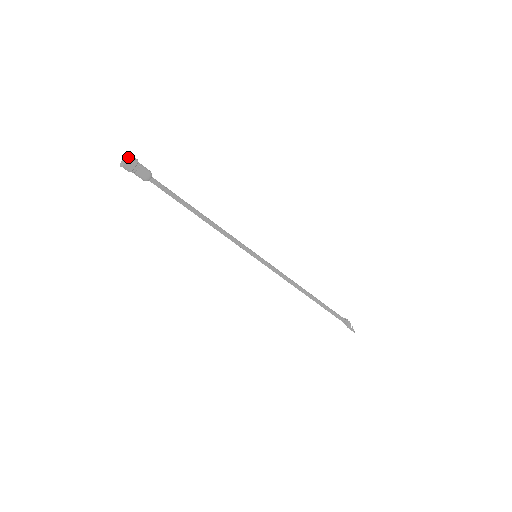
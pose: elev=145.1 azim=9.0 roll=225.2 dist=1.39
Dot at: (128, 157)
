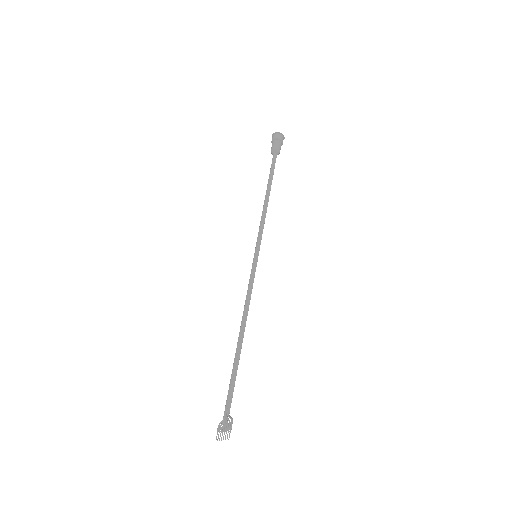
Dot at: (284, 137)
